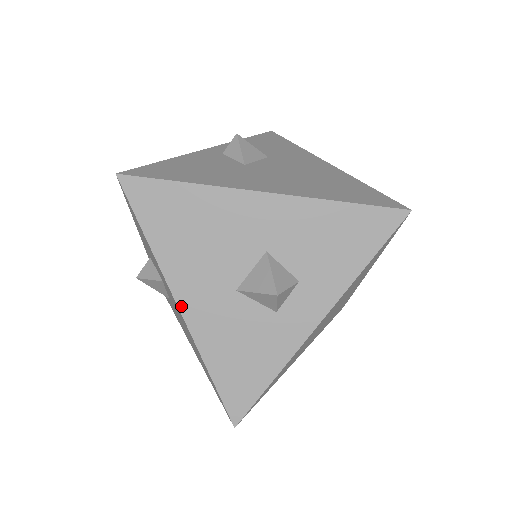
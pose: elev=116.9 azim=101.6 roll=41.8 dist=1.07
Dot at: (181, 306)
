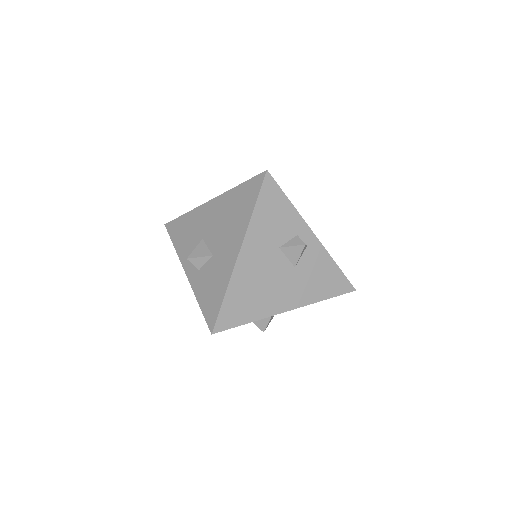
Dot at: (212, 200)
